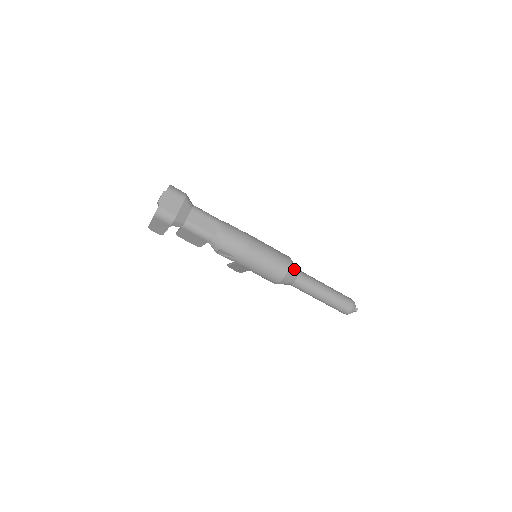
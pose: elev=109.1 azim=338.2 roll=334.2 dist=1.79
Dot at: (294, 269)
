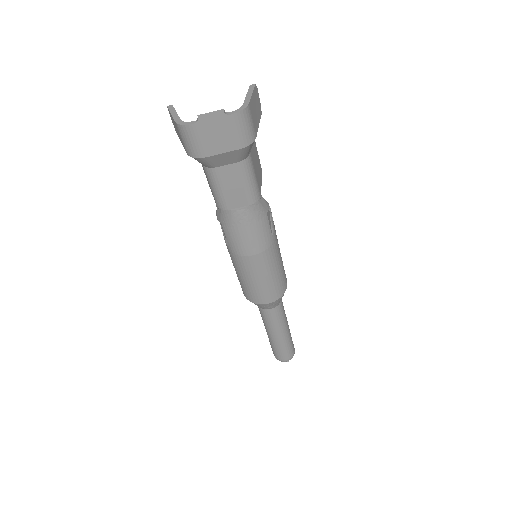
Dot at: (274, 304)
